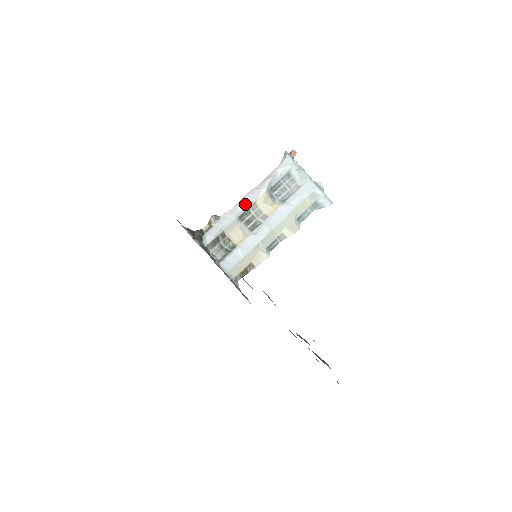
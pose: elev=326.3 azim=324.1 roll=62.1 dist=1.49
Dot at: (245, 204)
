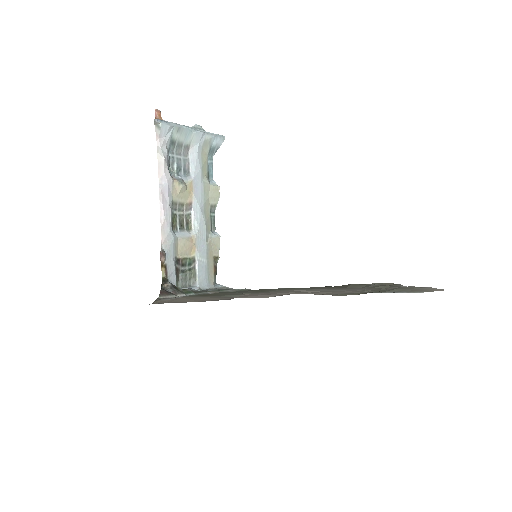
Dot at: (168, 212)
